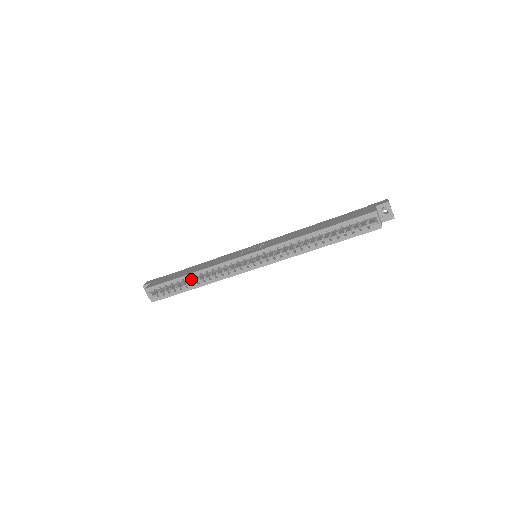
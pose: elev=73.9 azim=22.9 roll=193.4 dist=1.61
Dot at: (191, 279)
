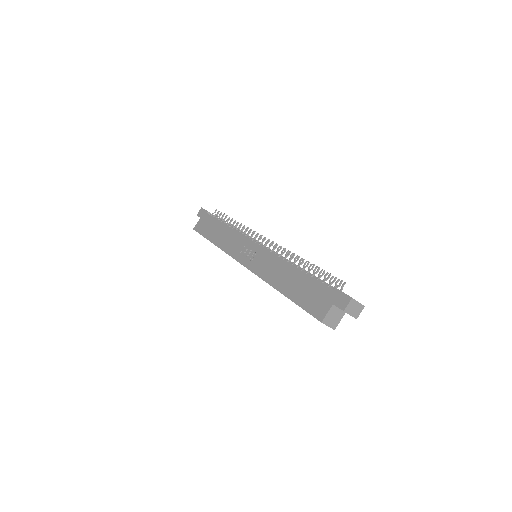
Dot at: occluded
